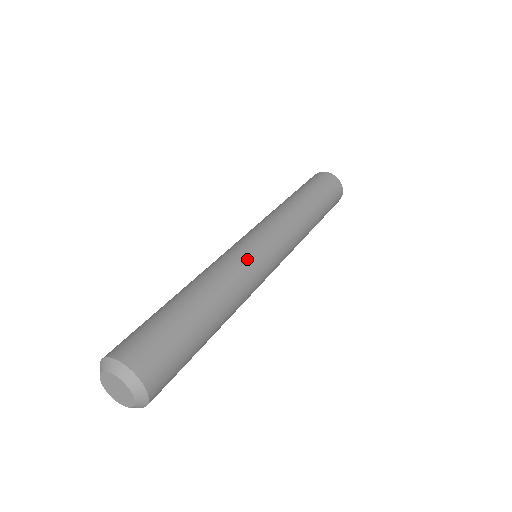
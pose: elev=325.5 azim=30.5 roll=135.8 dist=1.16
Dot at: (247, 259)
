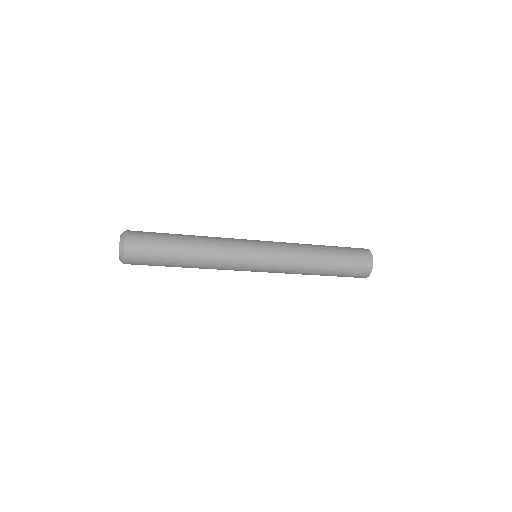
Dot at: (236, 245)
